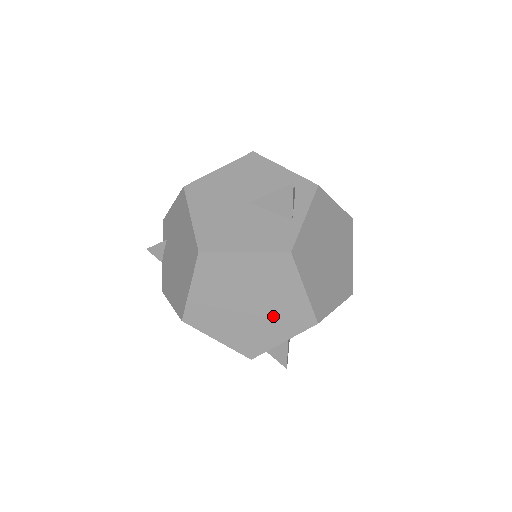
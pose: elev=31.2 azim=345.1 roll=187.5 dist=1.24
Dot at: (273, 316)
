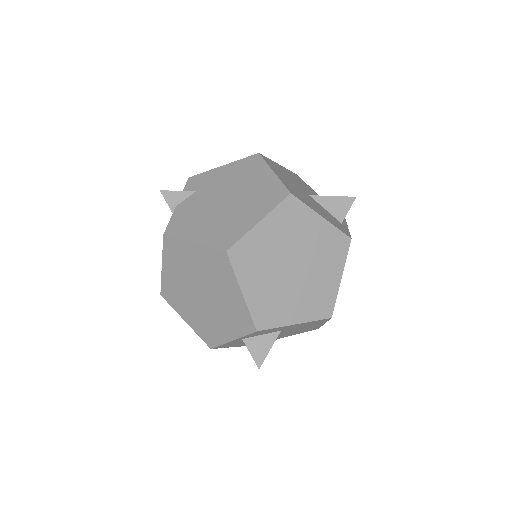
Dot at: (304, 291)
